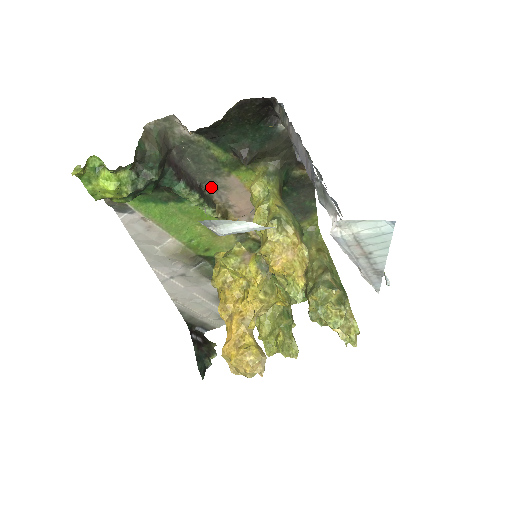
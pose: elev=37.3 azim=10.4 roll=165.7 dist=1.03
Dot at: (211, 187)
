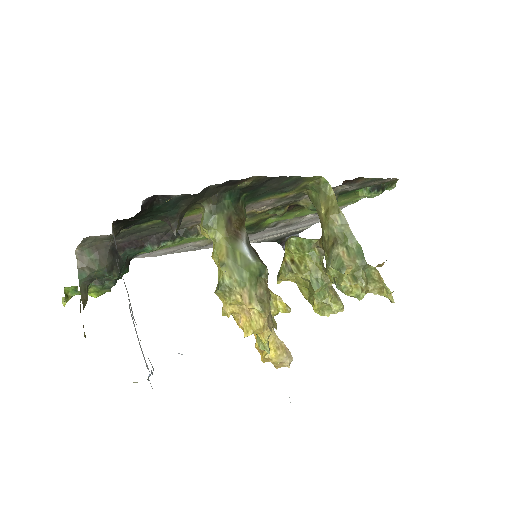
Dot at: occluded
